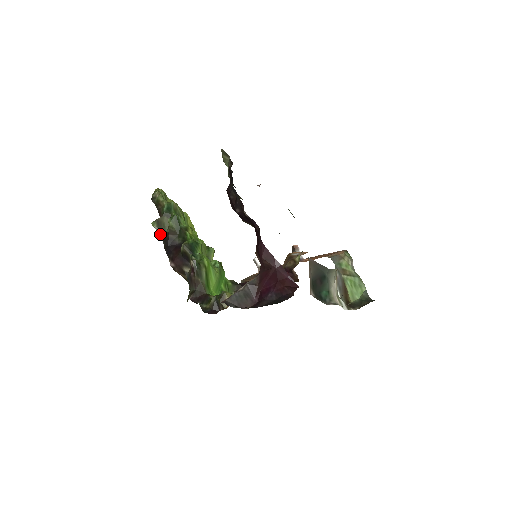
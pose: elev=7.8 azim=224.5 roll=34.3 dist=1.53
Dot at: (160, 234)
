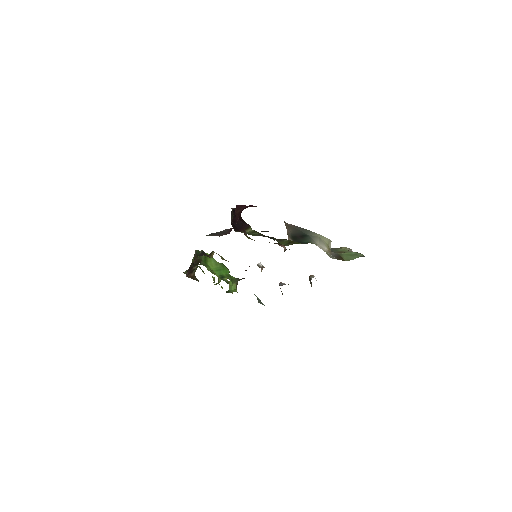
Dot at: occluded
